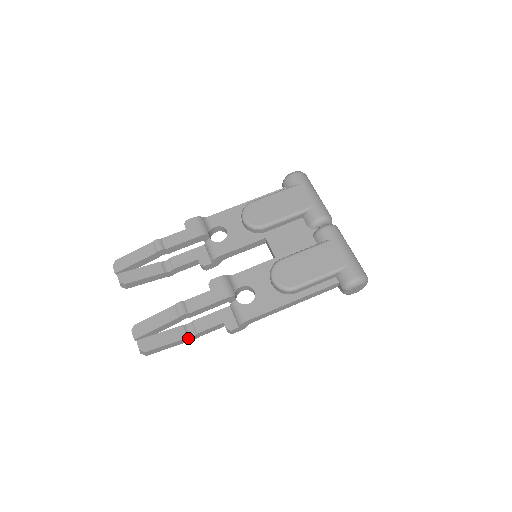
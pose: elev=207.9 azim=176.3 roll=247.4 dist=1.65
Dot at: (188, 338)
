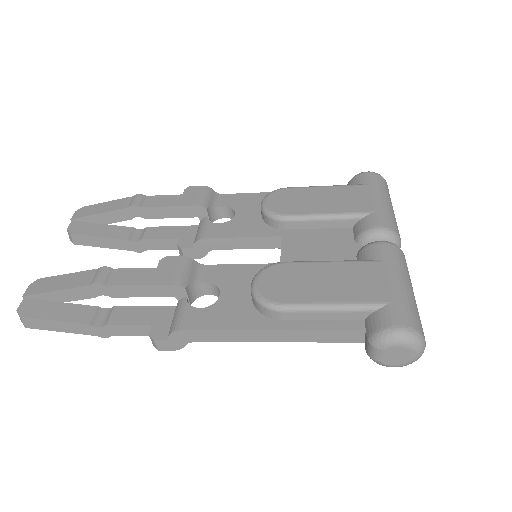
Dot at: (92, 327)
